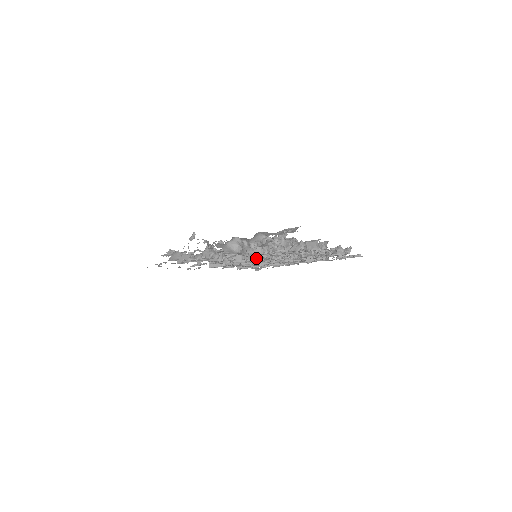
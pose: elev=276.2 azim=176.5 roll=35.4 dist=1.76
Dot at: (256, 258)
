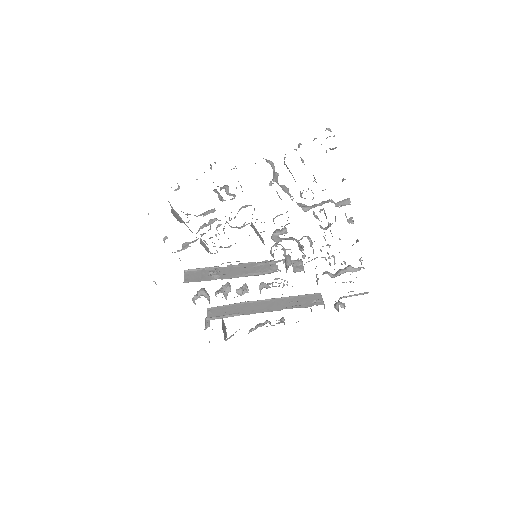
Dot at: (262, 242)
